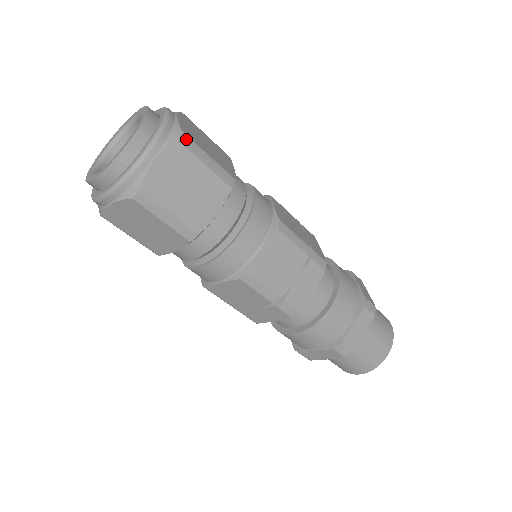
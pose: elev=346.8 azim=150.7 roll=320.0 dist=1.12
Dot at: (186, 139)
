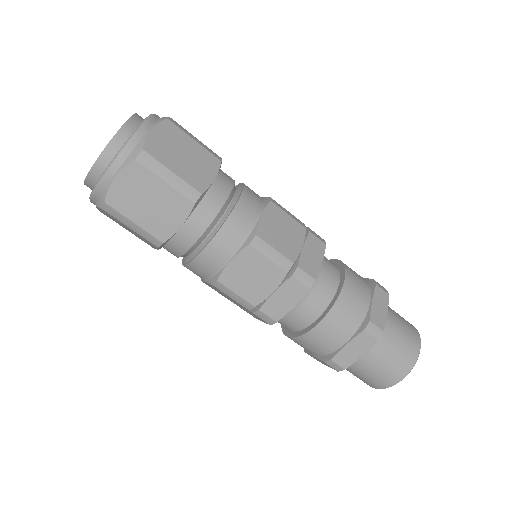
Dot at: (146, 157)
